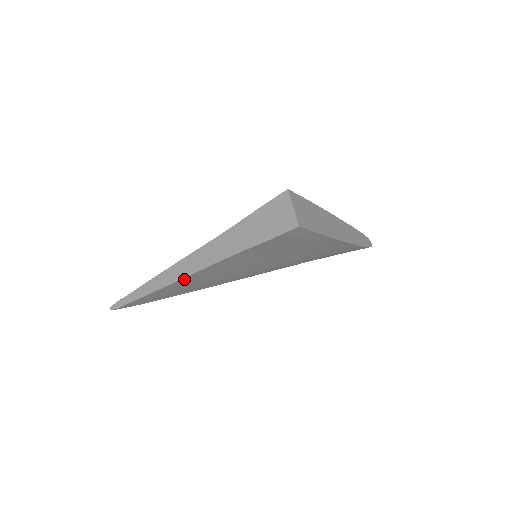
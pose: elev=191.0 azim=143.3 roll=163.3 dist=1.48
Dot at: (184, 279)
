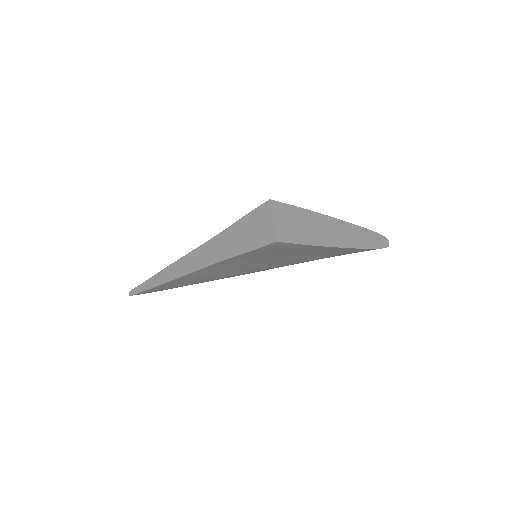
Dot at: (184, 277)
